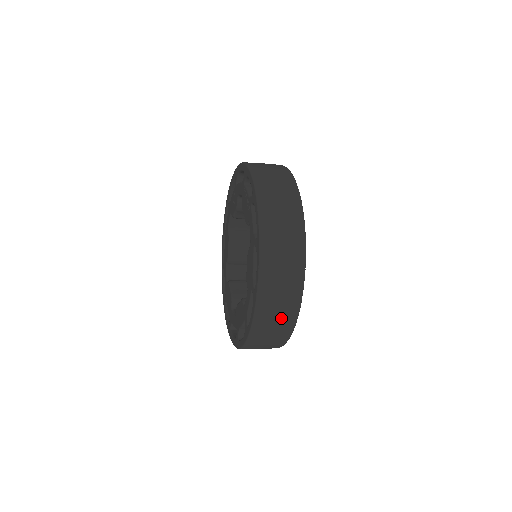
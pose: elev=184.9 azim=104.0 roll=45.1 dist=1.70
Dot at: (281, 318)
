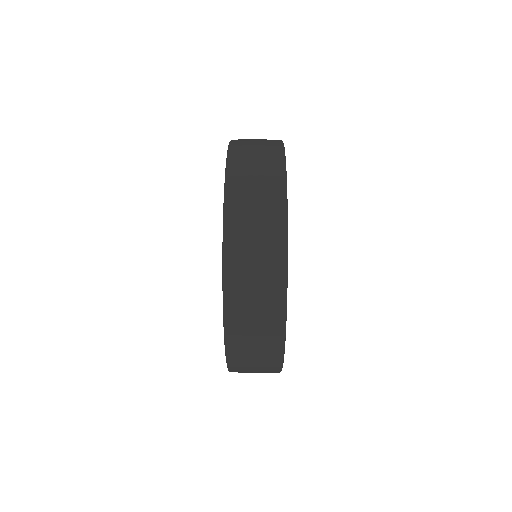
Dot at: occluded
